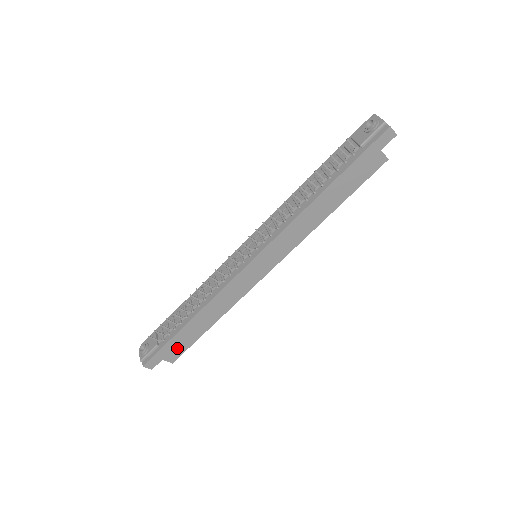
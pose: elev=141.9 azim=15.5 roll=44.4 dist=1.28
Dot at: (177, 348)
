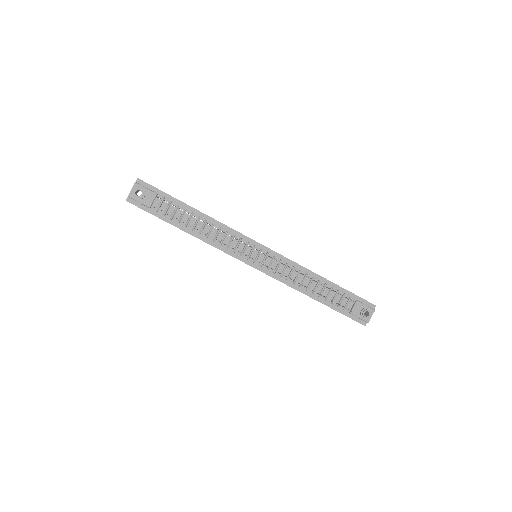
Dot at: occluded
